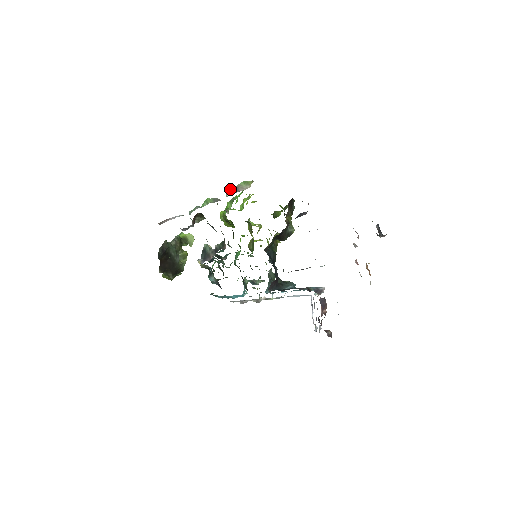
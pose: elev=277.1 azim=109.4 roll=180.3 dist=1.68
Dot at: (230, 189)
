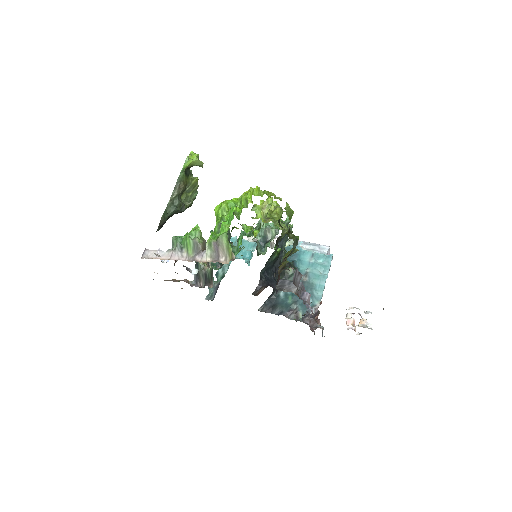
Dot at: (211, 240)
